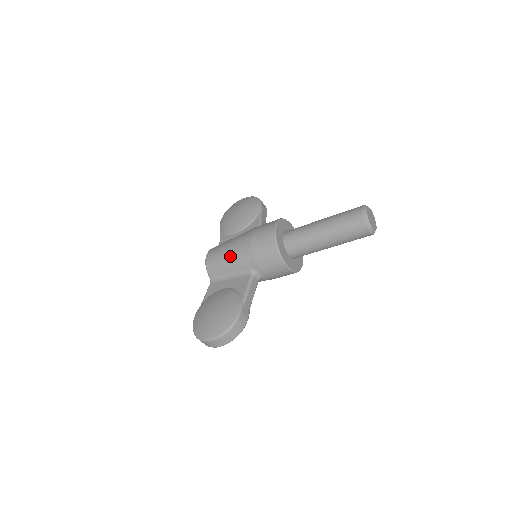
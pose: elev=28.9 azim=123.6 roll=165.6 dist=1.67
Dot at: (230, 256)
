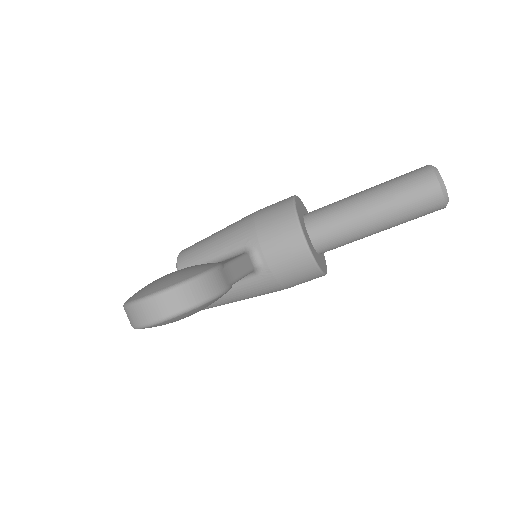
Dot at: (219, 235)
